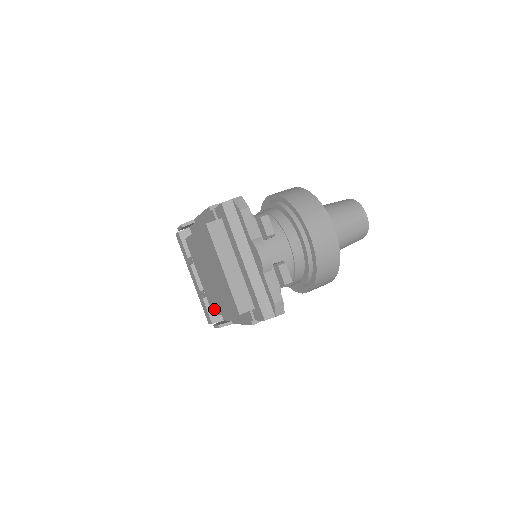
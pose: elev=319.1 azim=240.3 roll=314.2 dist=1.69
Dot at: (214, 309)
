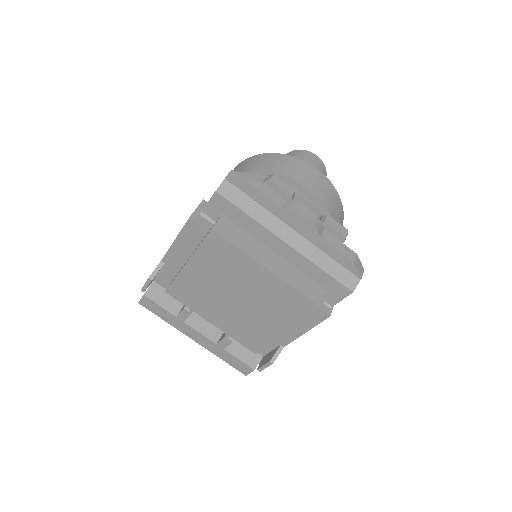
Dot at: (257, 344)
